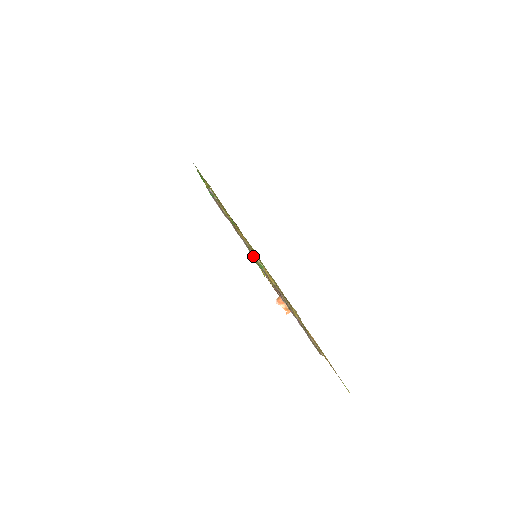
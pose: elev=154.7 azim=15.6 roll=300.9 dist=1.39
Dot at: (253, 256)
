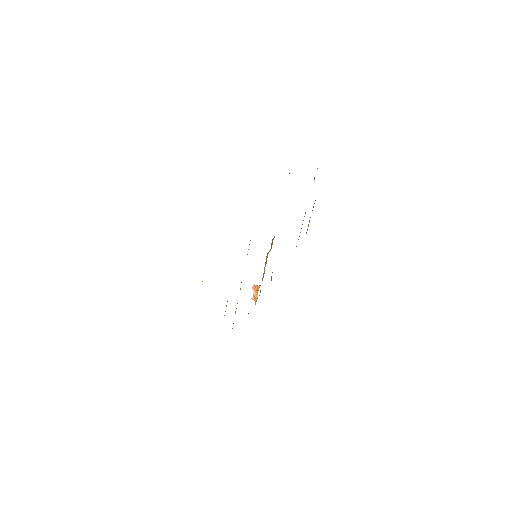
Dot at: occluded
